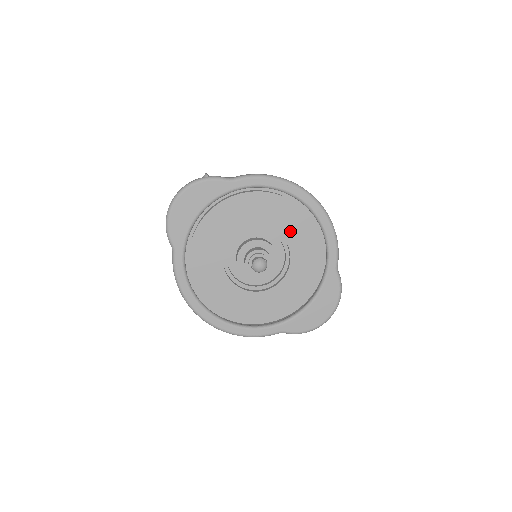
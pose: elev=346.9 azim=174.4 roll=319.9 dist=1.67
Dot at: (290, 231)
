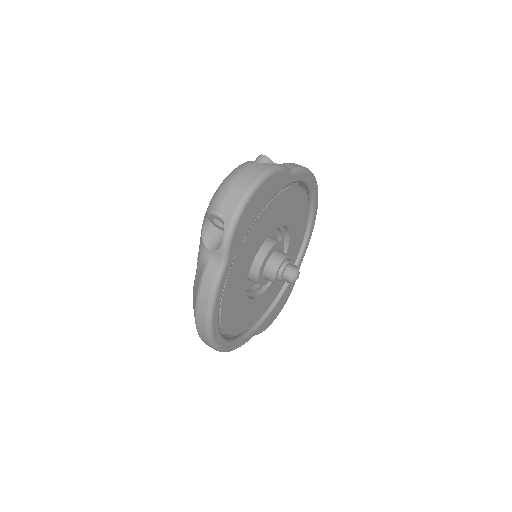
Dot at: (295, 230)
